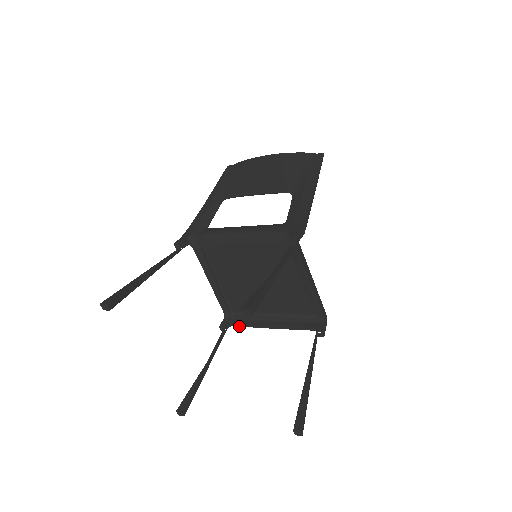
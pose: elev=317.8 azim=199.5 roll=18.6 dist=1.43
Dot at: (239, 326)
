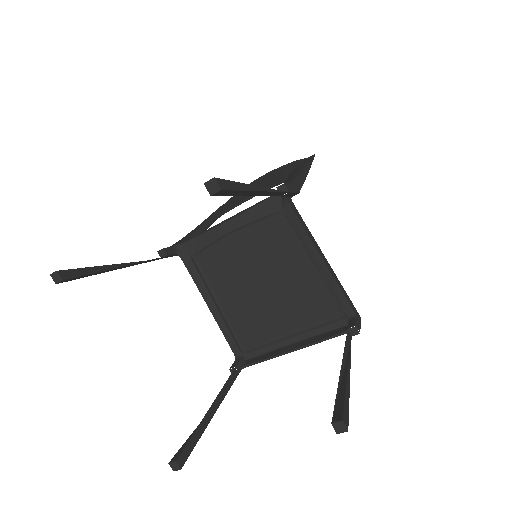
Dot at: (254, 363)
